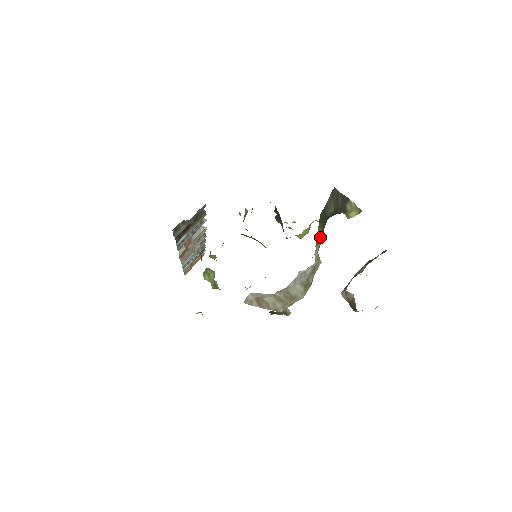
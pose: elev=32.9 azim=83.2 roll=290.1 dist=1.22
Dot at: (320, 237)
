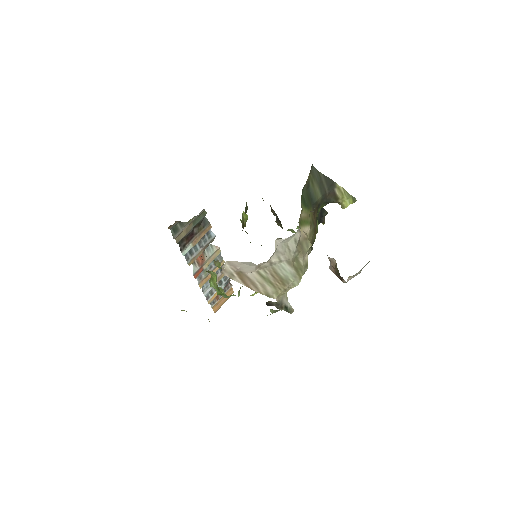
Dot at: (309, 221)
